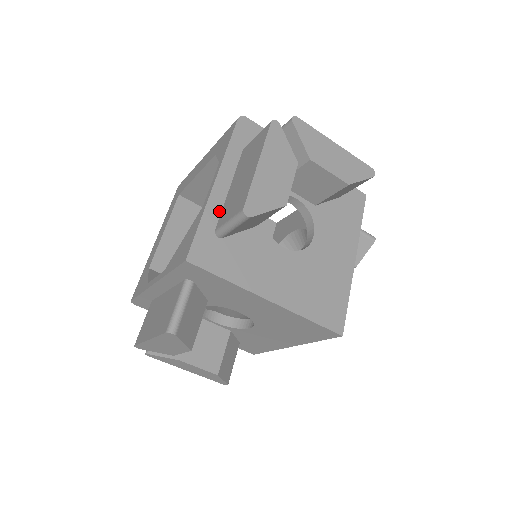
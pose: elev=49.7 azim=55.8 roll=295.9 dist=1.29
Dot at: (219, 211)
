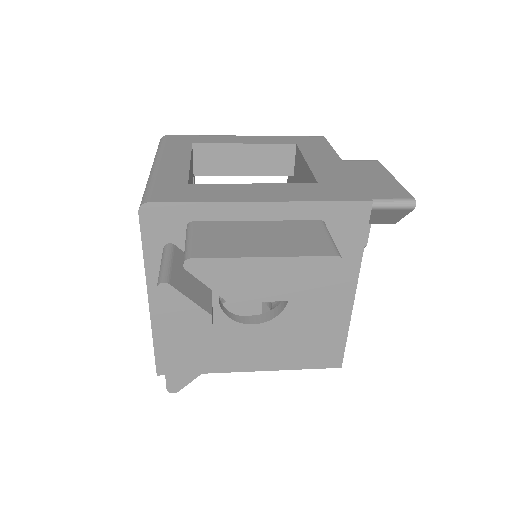
Dot at: occluded
